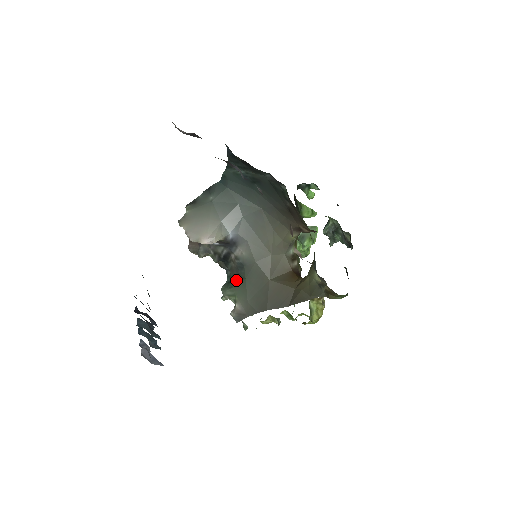
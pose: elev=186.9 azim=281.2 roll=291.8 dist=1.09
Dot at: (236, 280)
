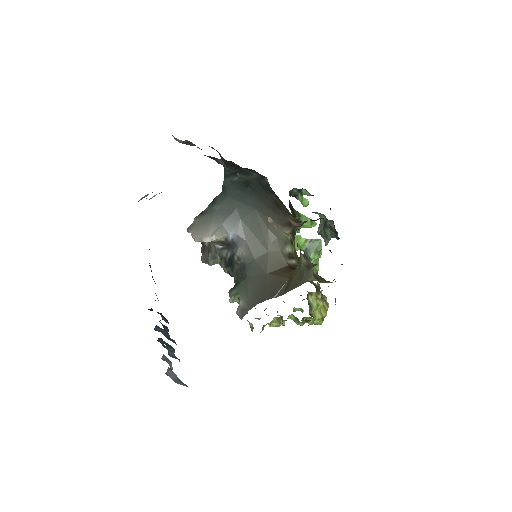
Dot at: (240, 281)
